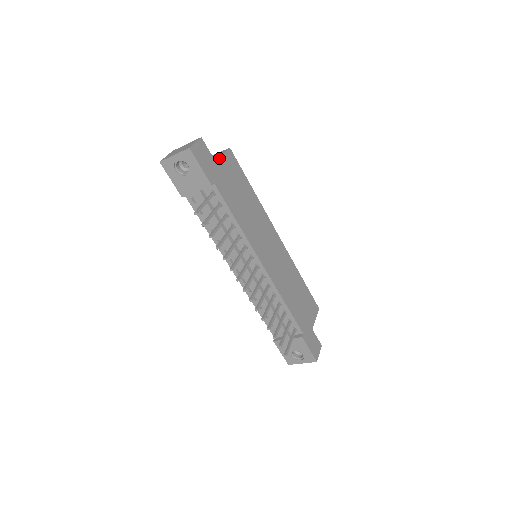
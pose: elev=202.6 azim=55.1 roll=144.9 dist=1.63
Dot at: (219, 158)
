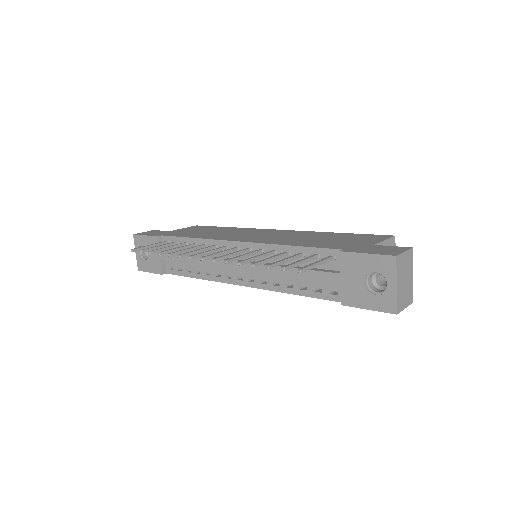
Dot at: occluded
